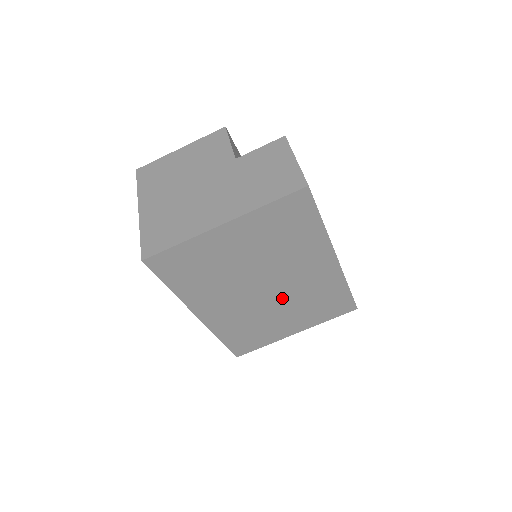
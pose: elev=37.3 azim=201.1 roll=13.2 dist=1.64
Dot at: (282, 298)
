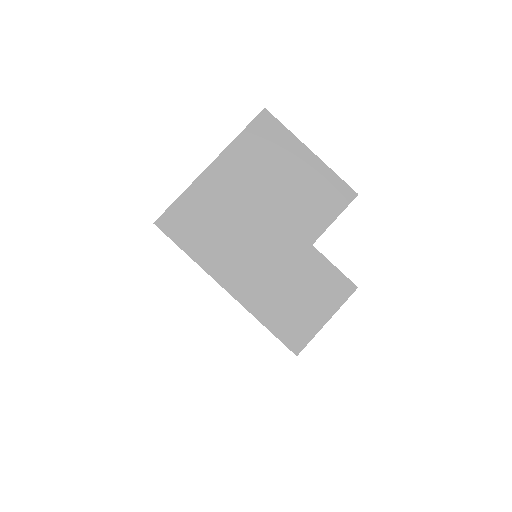
Dot at: occluded
